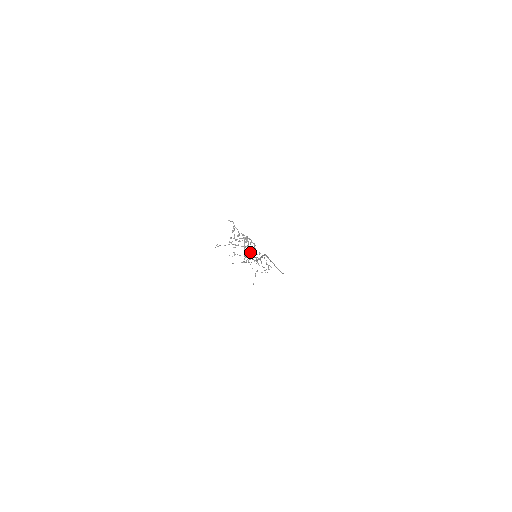
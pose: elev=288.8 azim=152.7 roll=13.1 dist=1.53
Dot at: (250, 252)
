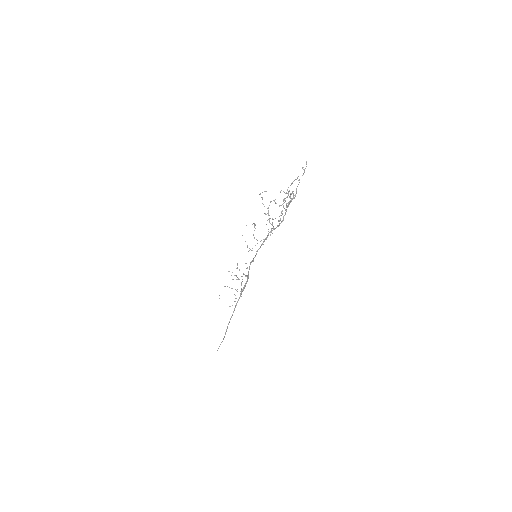
Dot at: (280, 215)
